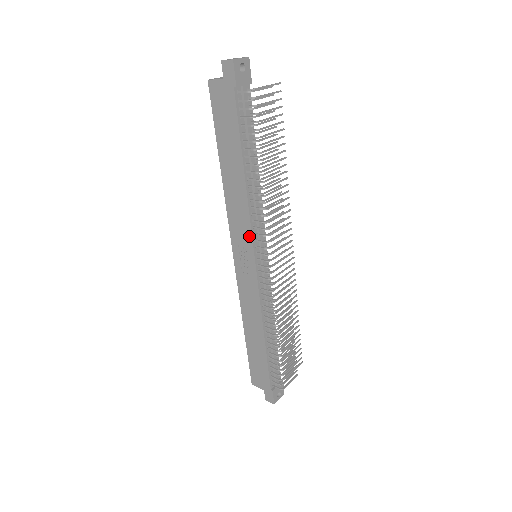
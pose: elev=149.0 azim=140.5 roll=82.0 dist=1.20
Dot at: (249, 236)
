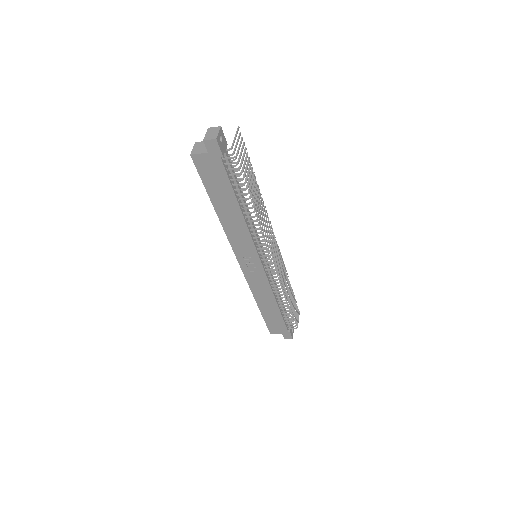
Dot at: (253, 249)
